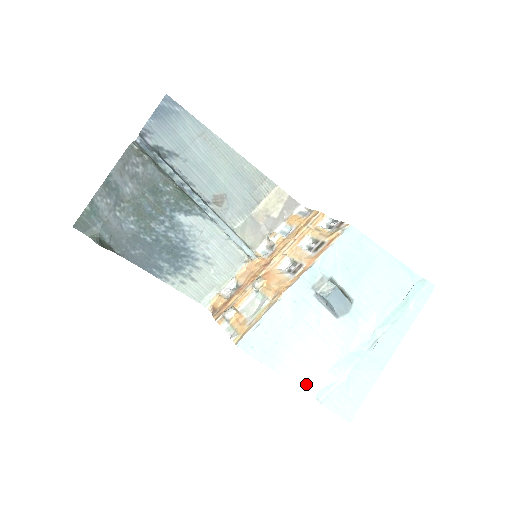
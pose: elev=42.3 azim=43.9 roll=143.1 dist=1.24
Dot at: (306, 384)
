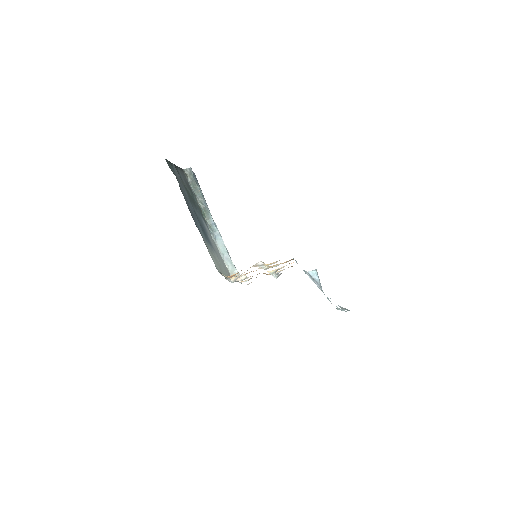
Dot at: occluded
